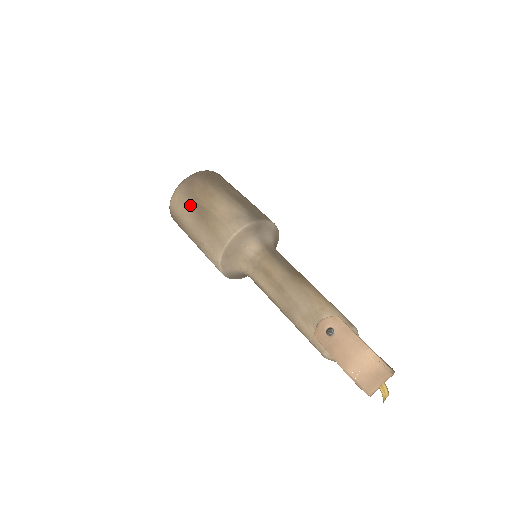
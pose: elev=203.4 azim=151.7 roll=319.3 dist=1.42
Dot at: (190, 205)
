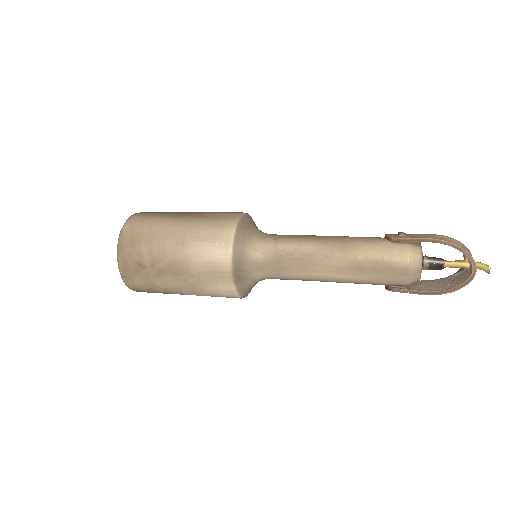
Dot at: (165, 215)
